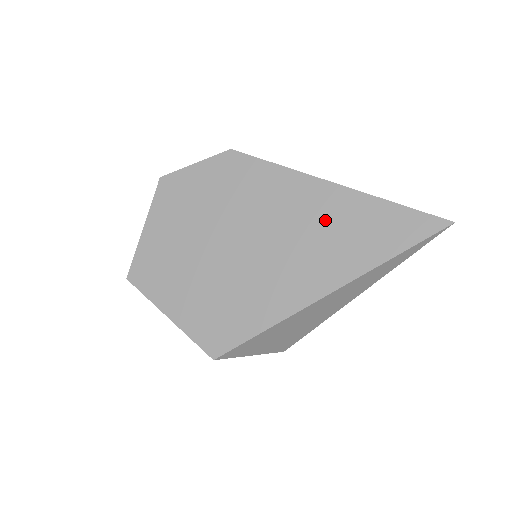
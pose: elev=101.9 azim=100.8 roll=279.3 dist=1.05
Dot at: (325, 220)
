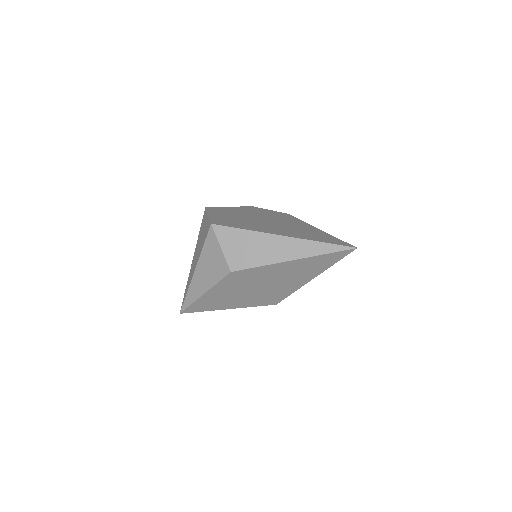
Dot at: (305, 230)
